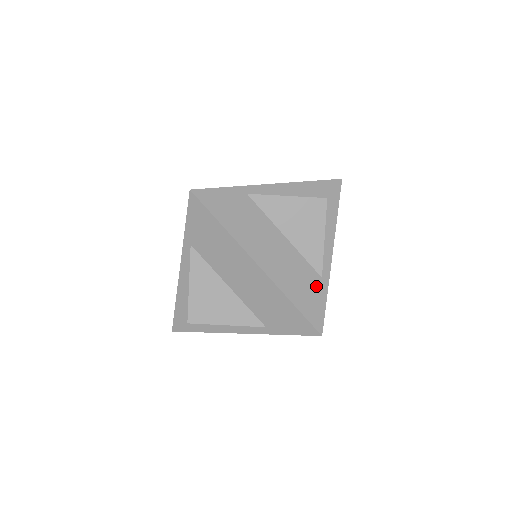
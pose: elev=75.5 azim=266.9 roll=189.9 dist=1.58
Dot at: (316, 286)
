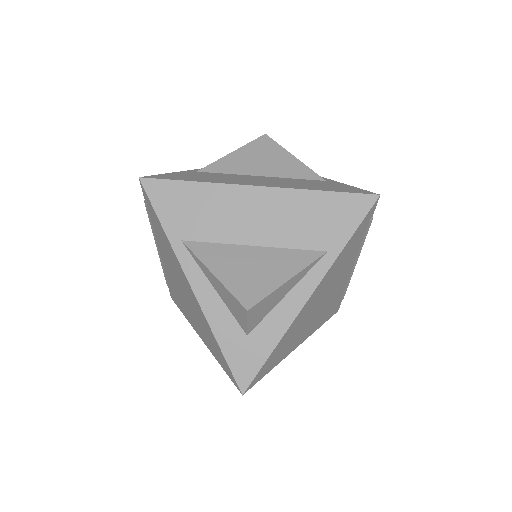
Dot at: (329, 184)
